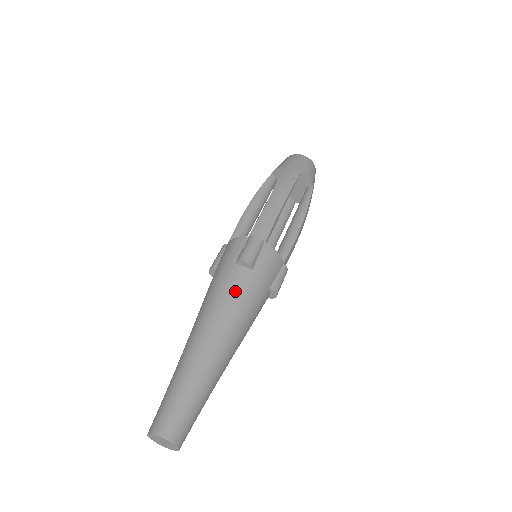
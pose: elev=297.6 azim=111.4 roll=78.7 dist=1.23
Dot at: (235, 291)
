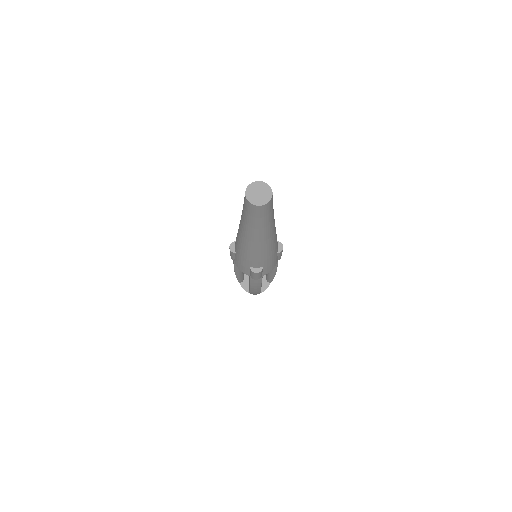
Dot at: occluded
